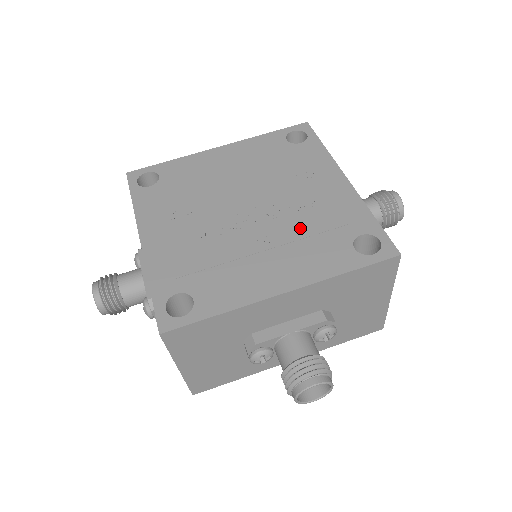
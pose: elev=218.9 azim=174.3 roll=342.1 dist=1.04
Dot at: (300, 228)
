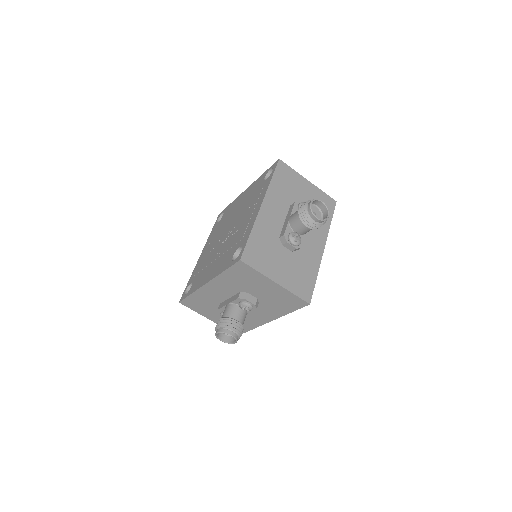
Dot at: (230, 244)
